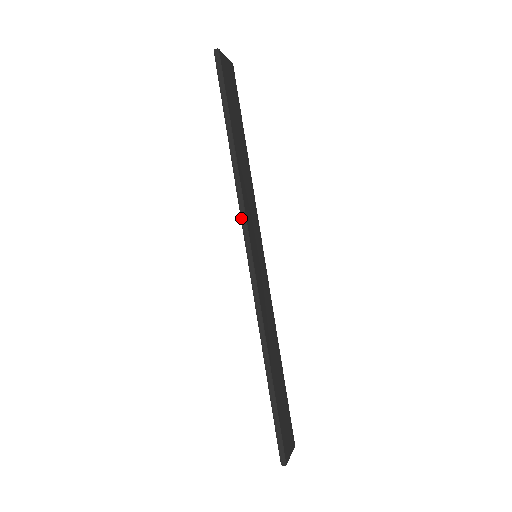
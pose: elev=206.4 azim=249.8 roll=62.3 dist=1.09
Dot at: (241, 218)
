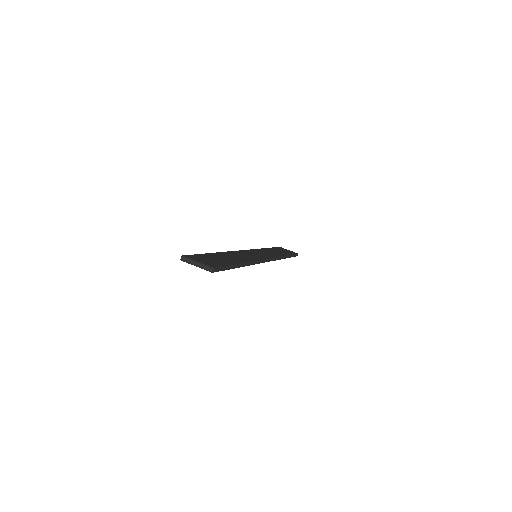
Dot at: occluded
